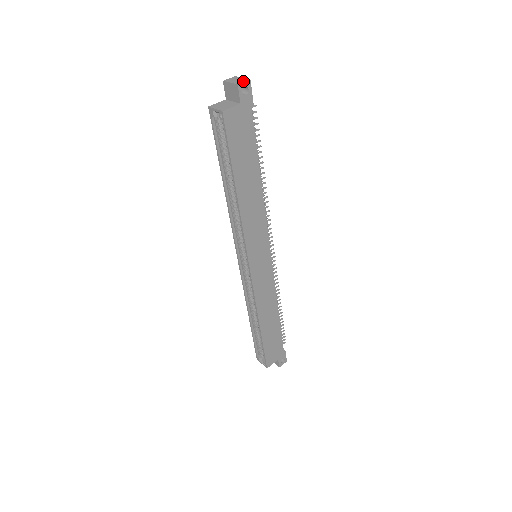
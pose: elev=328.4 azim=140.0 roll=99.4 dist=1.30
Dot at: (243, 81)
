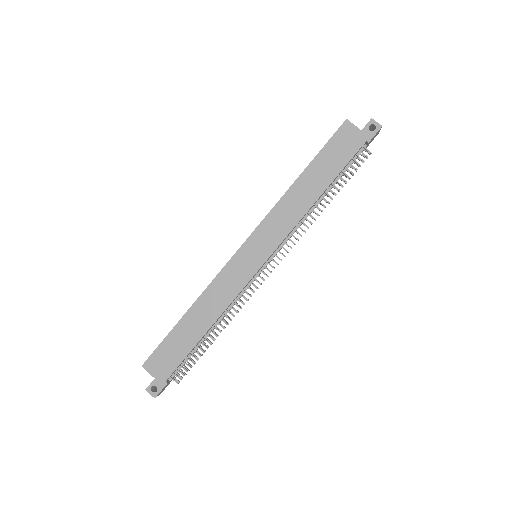
Dot at: (377, 123)
